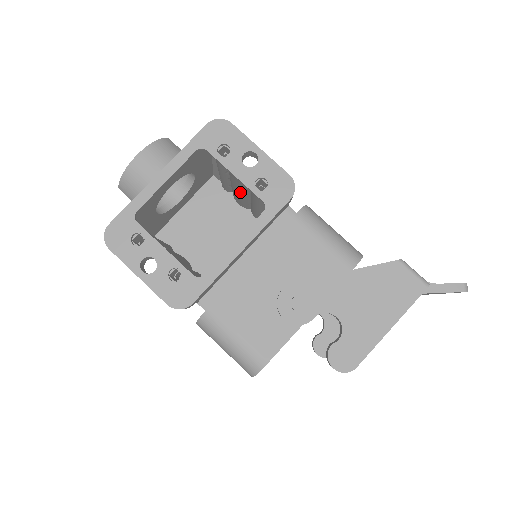
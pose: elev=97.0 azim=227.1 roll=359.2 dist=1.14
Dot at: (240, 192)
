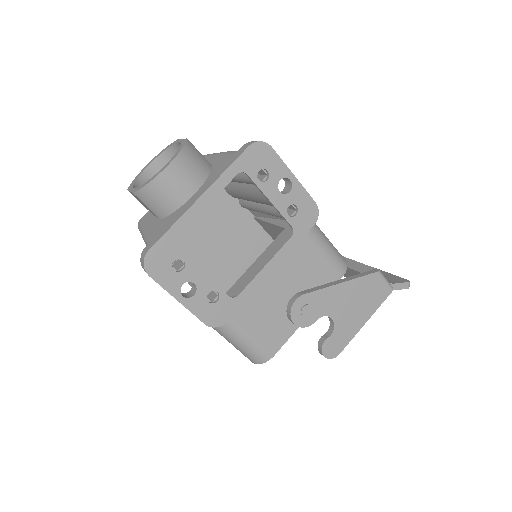
Dot at: (253, 200)
